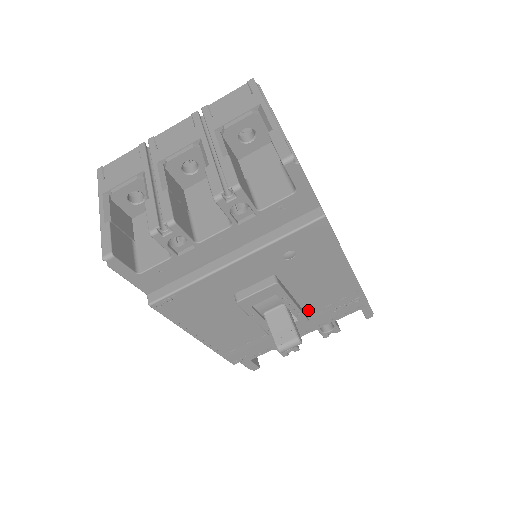
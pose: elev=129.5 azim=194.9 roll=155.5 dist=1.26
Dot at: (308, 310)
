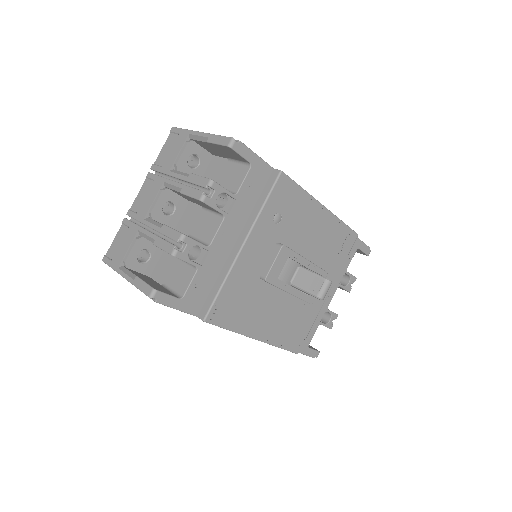
Dot at: (320, 265)
